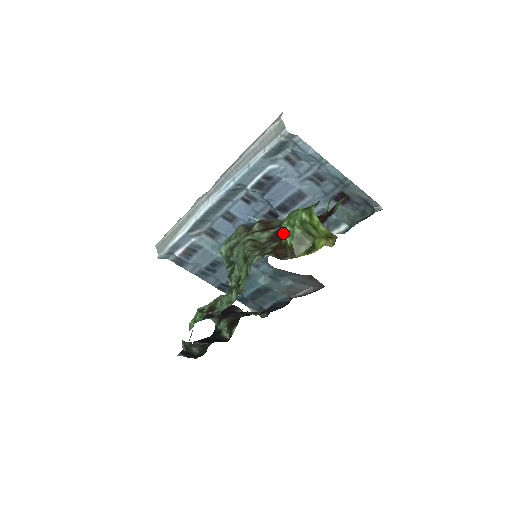
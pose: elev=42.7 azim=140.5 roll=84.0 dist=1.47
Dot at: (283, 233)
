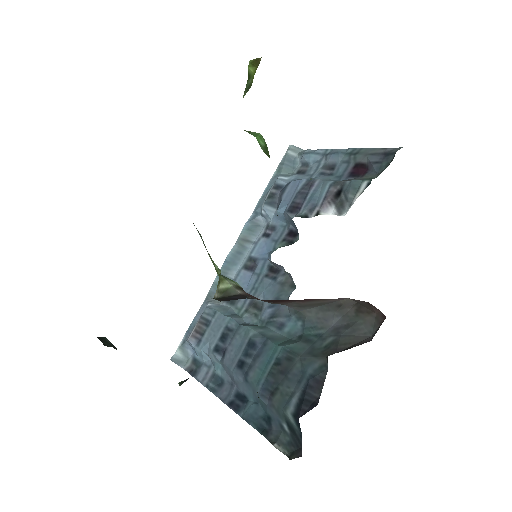
Dot at: occluded
